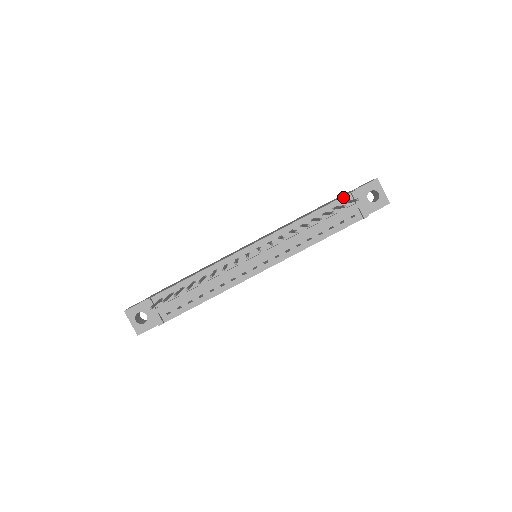
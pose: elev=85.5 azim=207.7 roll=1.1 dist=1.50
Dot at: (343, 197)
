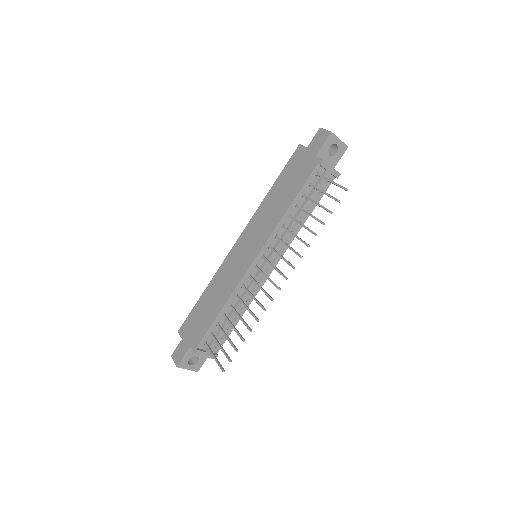
Dot at: (313, 171)
